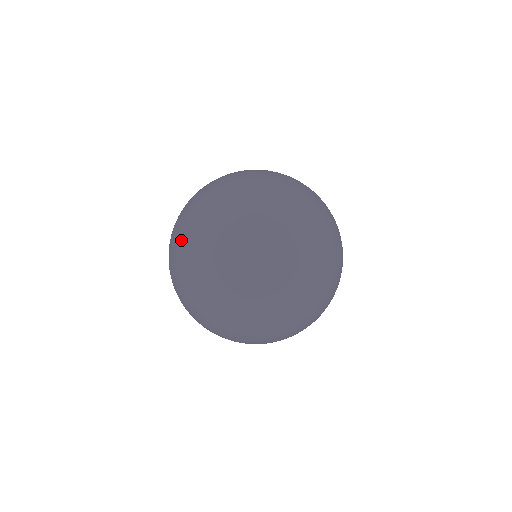
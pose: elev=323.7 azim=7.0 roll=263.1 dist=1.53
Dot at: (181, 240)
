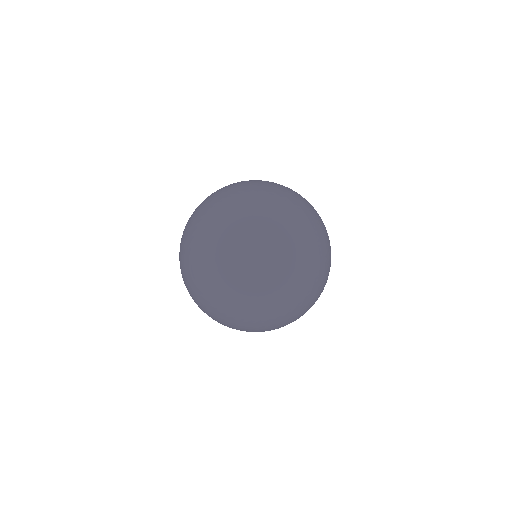
Dot at: occluded
